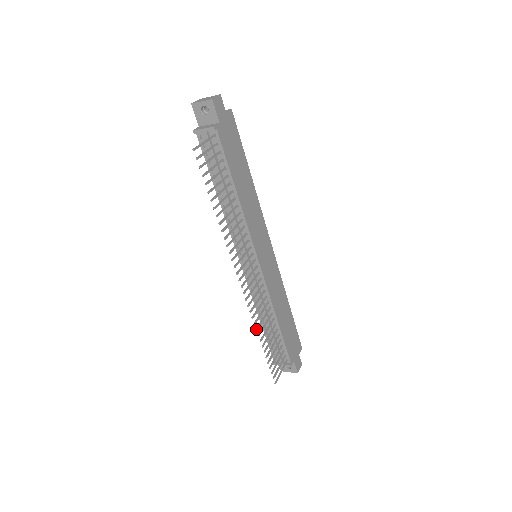
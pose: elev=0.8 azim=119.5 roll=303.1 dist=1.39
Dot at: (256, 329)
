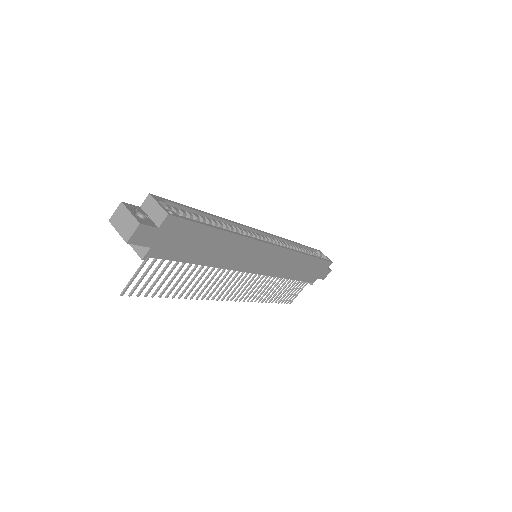
Dot at: (258, 302)
